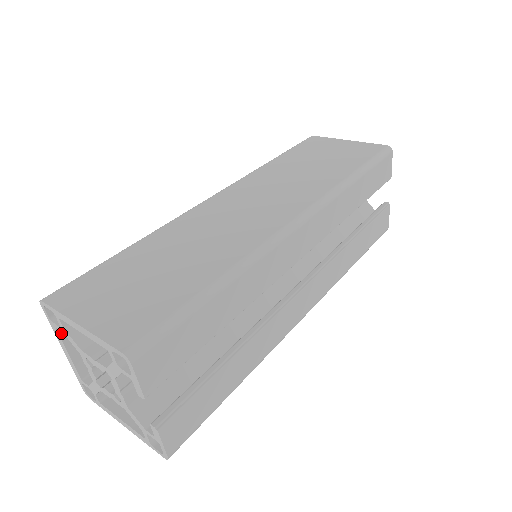
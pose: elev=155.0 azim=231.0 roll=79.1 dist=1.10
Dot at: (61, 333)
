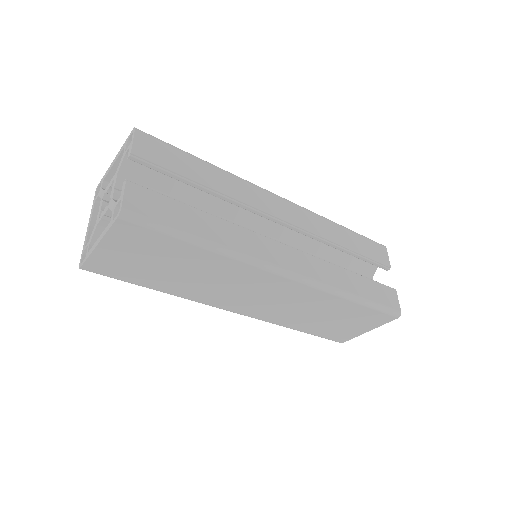
Dot at: (95, 208)
